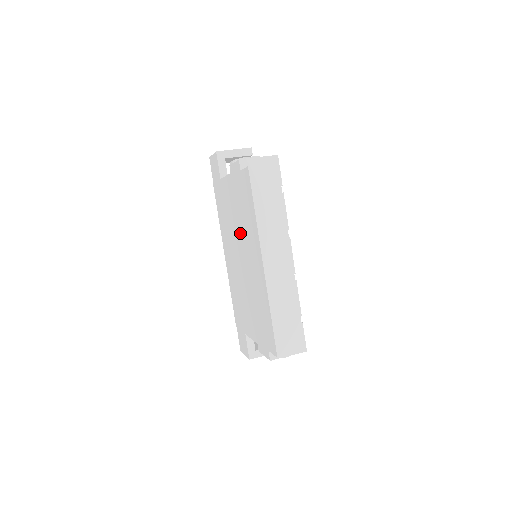
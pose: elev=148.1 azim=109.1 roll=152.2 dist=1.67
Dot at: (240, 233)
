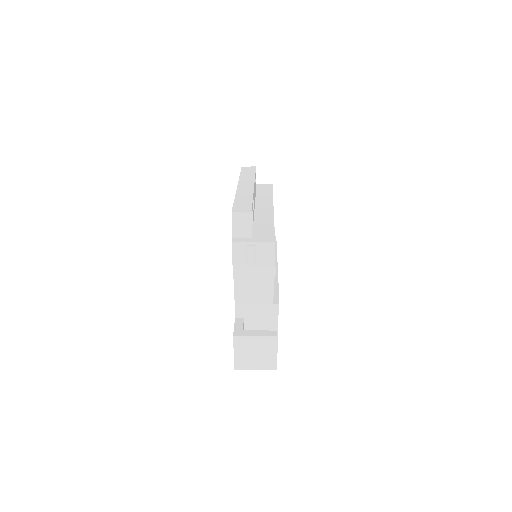
Dot at: occluded
